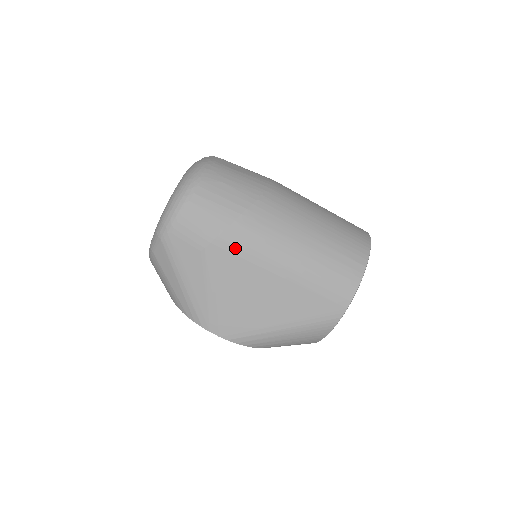
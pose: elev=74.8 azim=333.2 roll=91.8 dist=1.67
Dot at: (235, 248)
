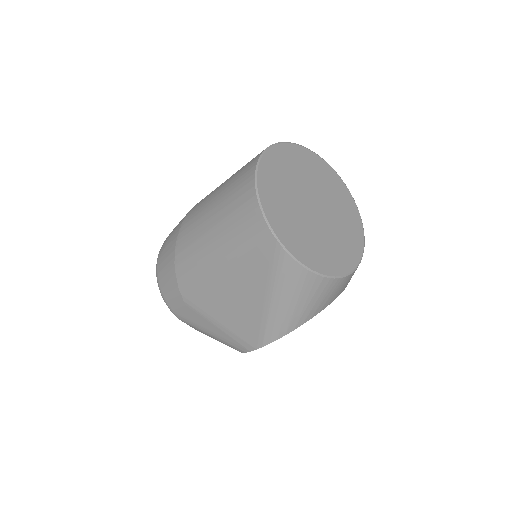
Dot at: (190, 282)
